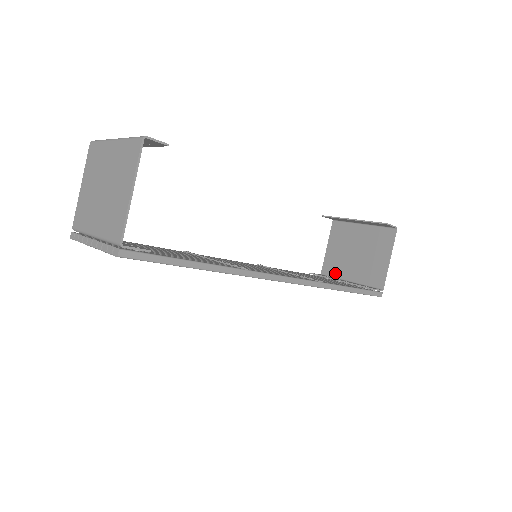
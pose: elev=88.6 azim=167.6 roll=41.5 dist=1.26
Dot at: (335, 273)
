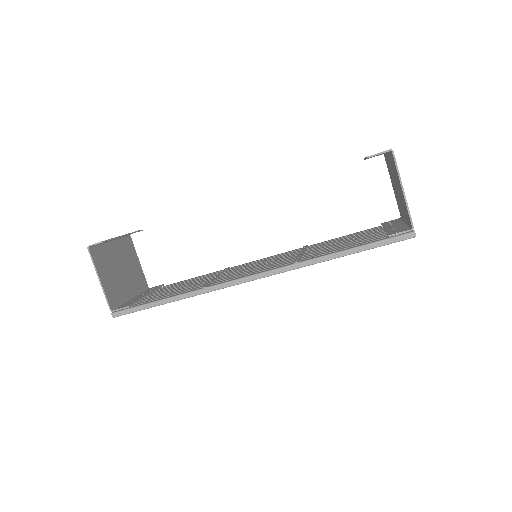
Dot at: occluded
